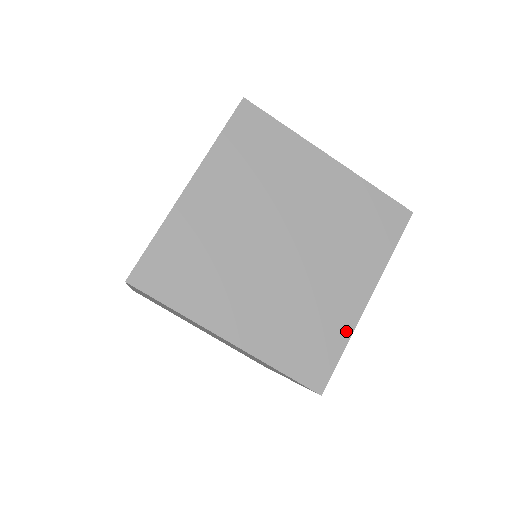
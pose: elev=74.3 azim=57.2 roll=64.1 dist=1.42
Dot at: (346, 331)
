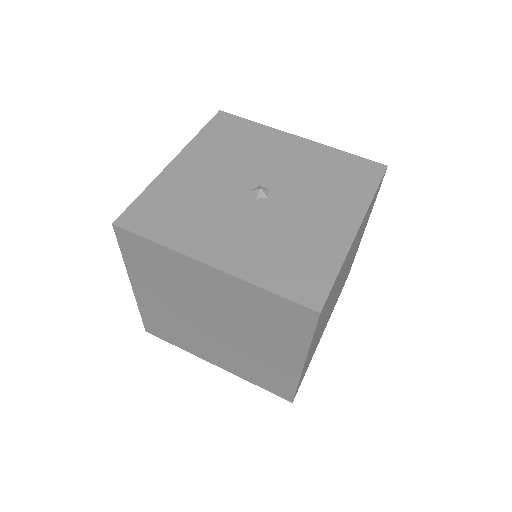
Dot at: occluded
